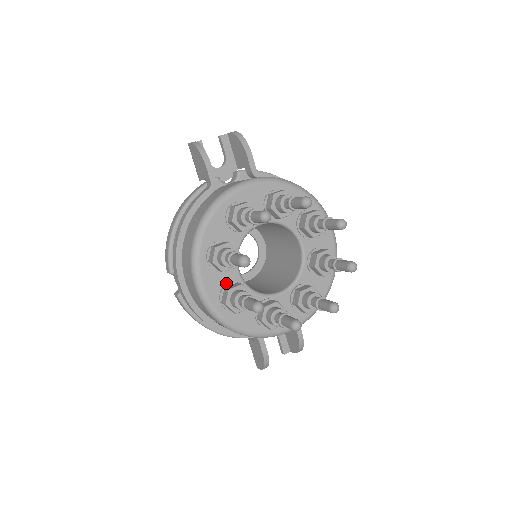
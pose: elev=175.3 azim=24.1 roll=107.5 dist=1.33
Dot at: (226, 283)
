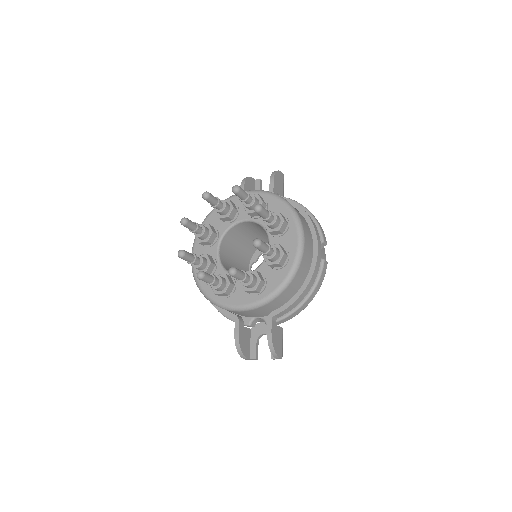
Dot at: occluded
